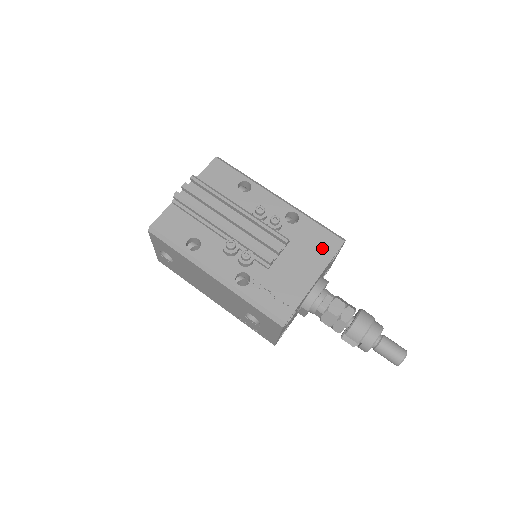
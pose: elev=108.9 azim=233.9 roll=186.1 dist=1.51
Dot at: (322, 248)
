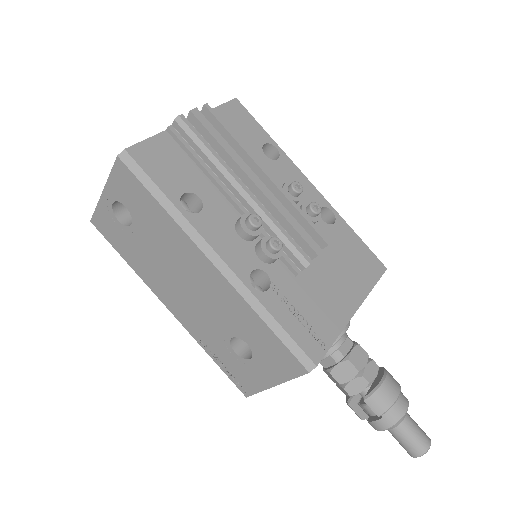
Dot at: (362, 269)
